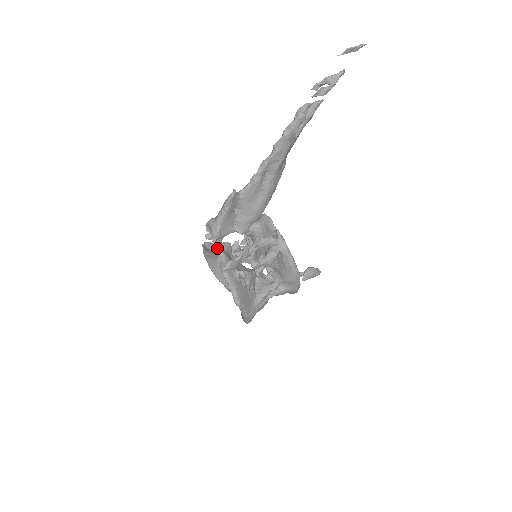
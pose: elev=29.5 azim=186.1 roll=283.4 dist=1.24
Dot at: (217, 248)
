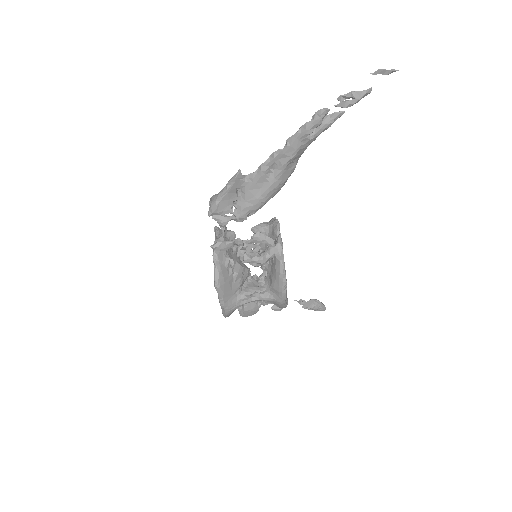
Dot at: (221, 232)
